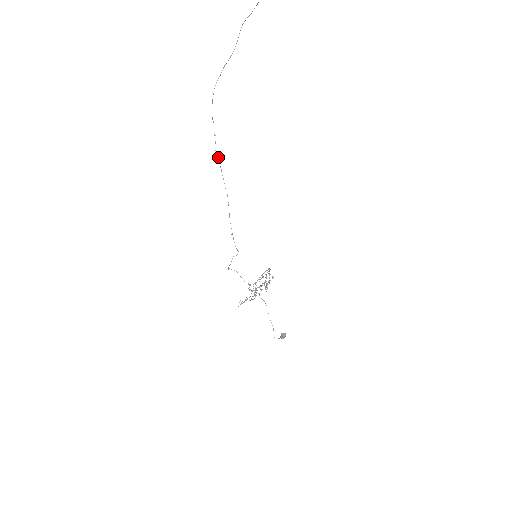
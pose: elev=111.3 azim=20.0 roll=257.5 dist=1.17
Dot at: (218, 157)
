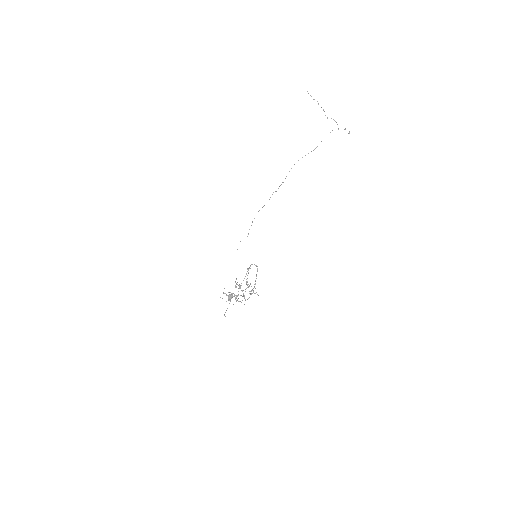
Dot at: (275, 191)
